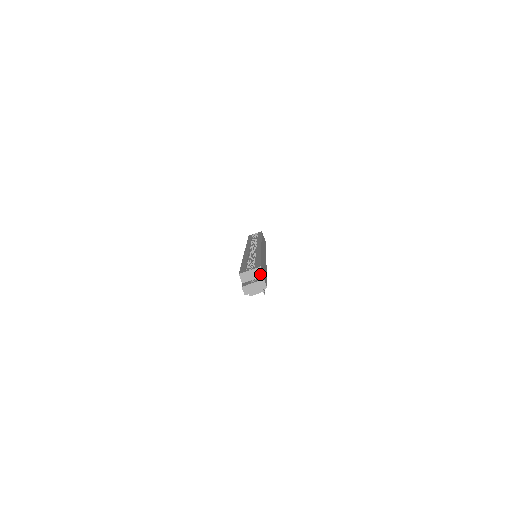
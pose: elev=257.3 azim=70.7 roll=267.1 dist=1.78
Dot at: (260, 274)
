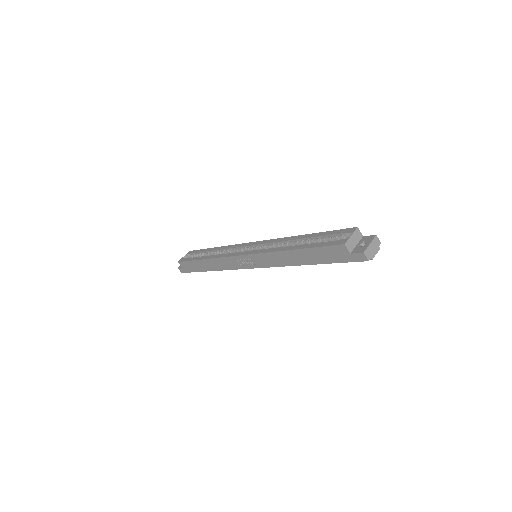
Dot at: (360, 236)
